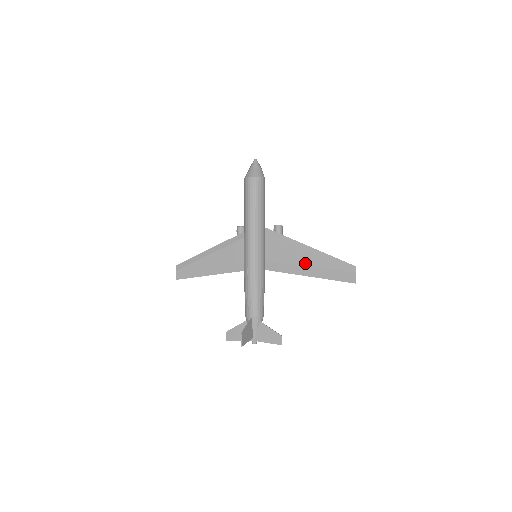
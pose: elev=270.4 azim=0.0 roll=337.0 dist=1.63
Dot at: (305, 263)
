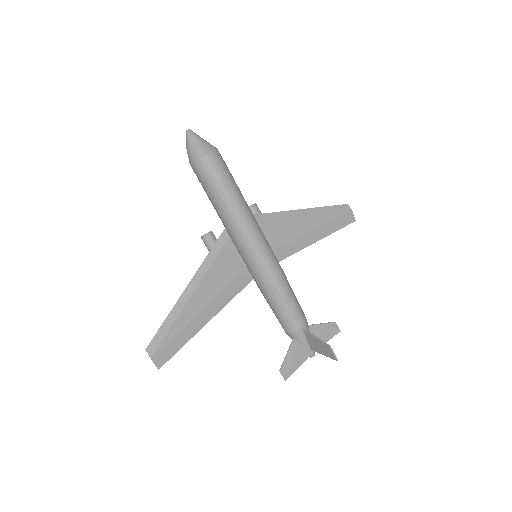
Dot at: (306, 230)
